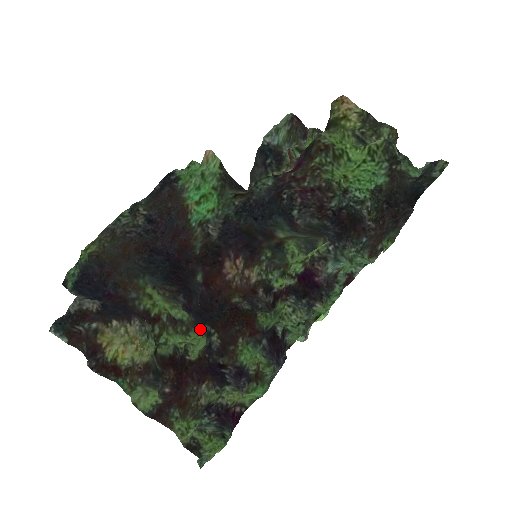
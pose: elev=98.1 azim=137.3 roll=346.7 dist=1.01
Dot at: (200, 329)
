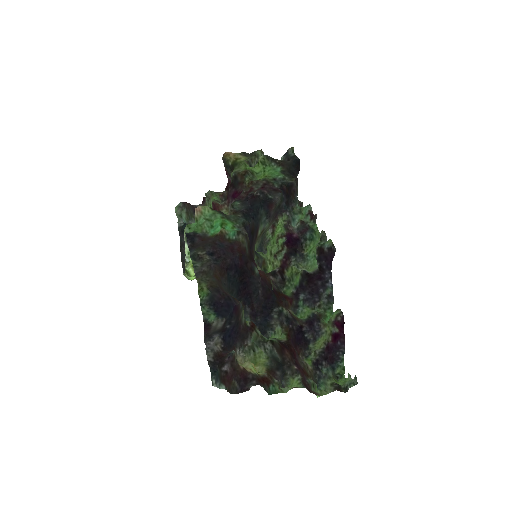
Dot at: (263, 334)
